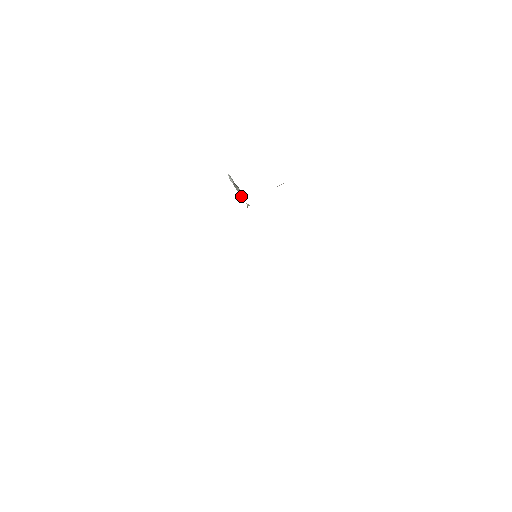
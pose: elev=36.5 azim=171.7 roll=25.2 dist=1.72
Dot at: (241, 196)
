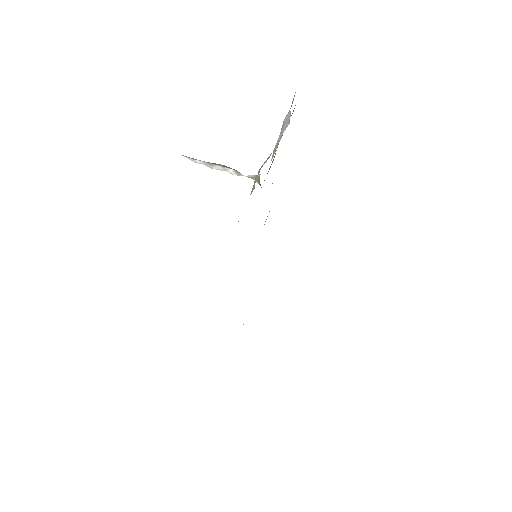
Dot at: (233, 172)
